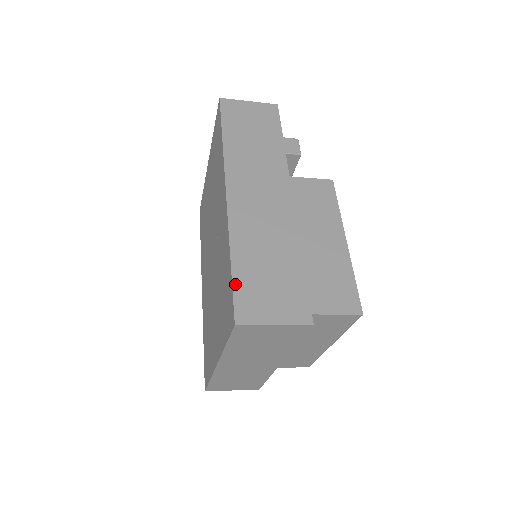
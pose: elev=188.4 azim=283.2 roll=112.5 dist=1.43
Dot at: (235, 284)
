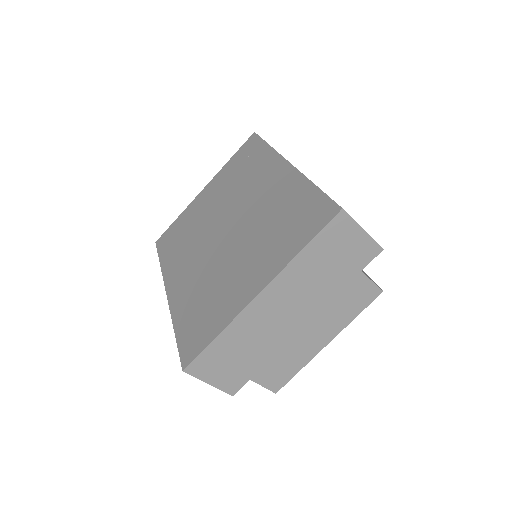
Dot at: occluded
